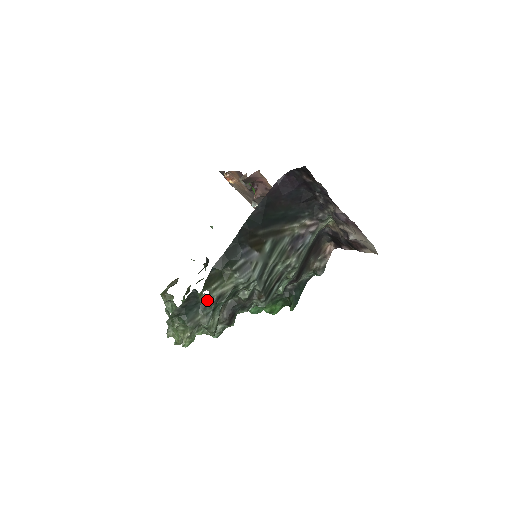
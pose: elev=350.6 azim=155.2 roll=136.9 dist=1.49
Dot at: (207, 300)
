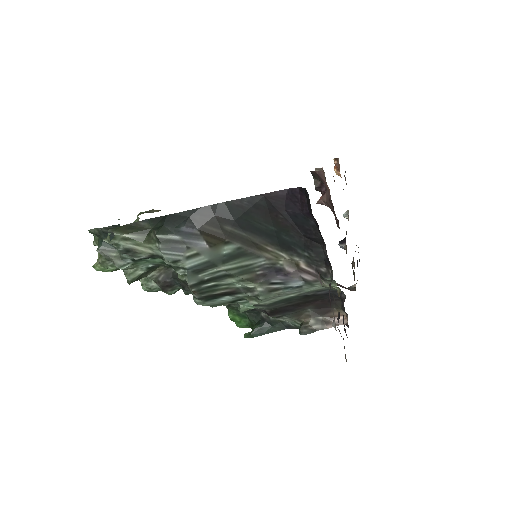
Dot at: (111, 242)
